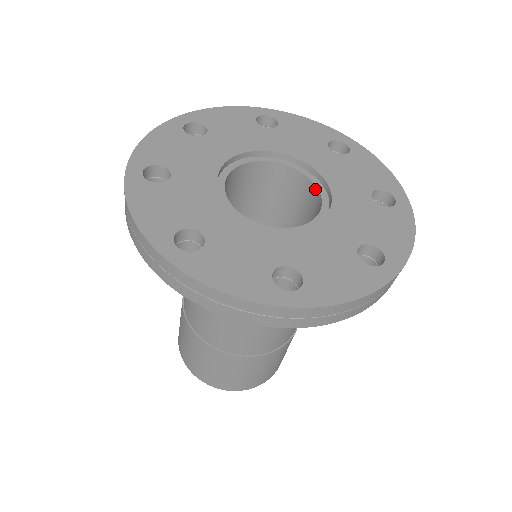
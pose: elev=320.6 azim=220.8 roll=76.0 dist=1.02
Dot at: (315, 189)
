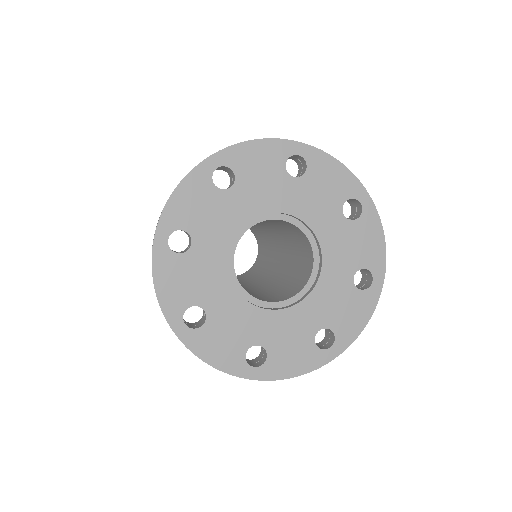
Dot at: (312, 255)
